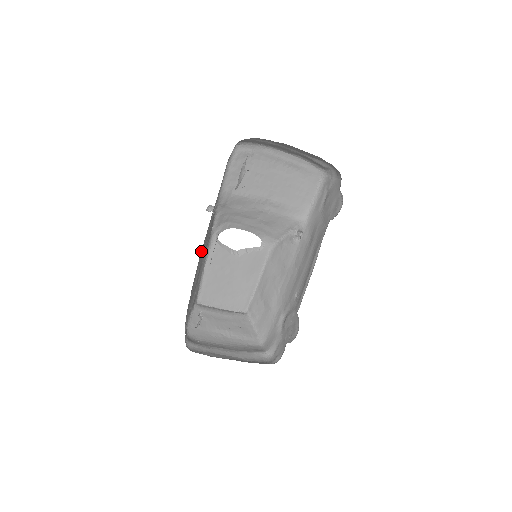
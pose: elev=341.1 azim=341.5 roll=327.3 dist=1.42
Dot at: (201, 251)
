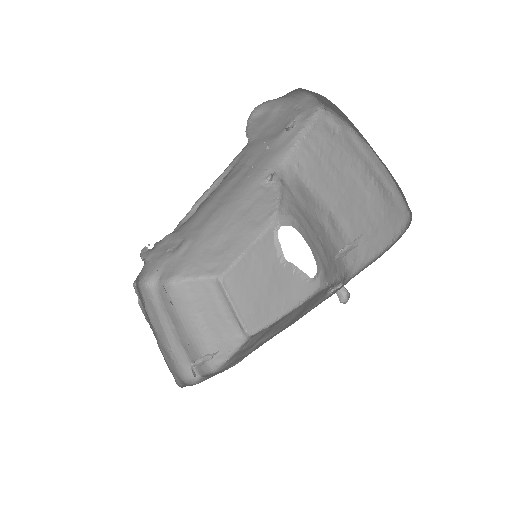
Dot at: (232, 214)
